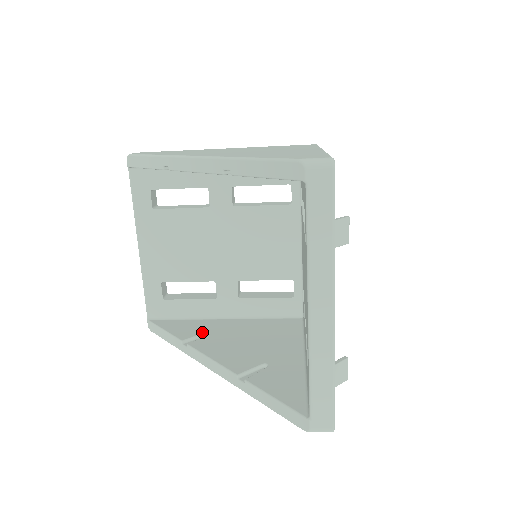
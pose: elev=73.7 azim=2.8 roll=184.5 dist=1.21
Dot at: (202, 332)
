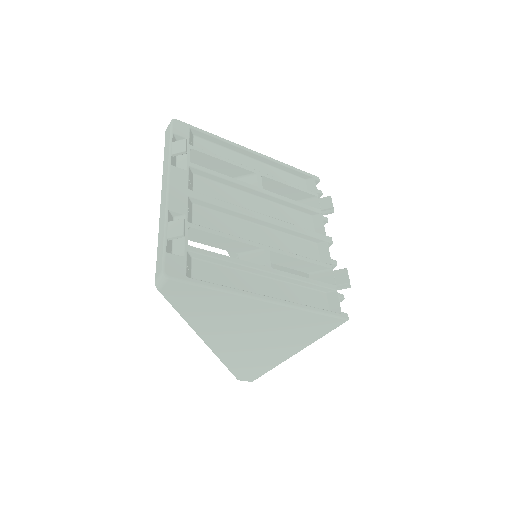
Dot at: occluded
